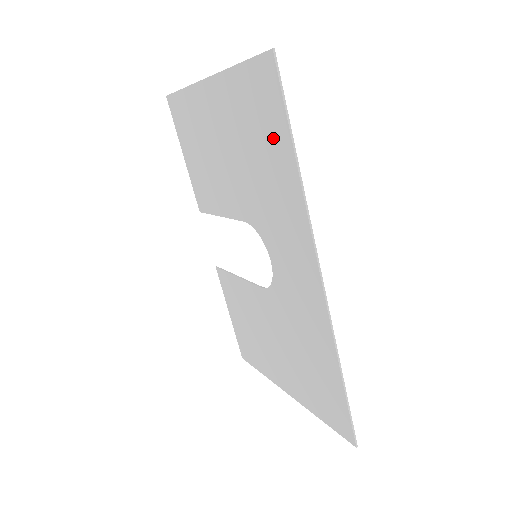
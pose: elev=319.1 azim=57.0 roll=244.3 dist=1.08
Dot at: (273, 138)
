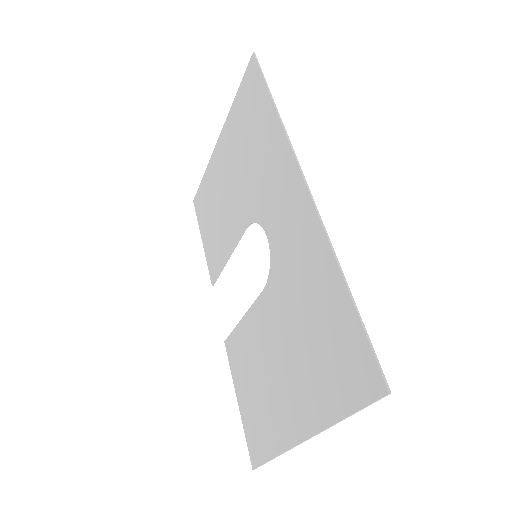
Dot at: (258, 111)
